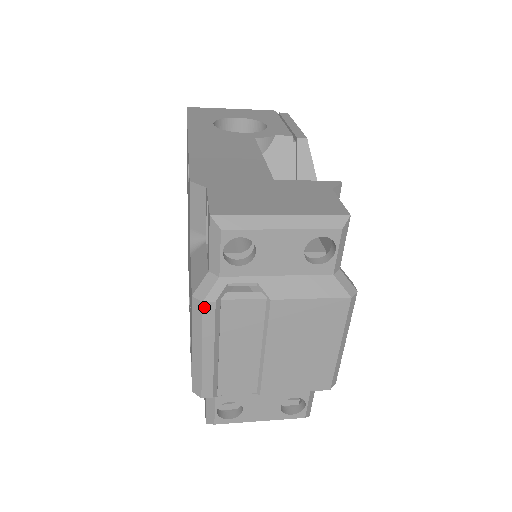
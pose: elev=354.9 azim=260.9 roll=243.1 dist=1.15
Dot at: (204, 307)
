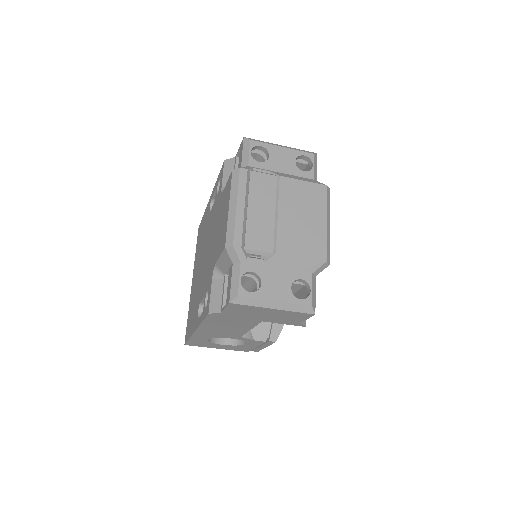
Dot at: (241, 171)
